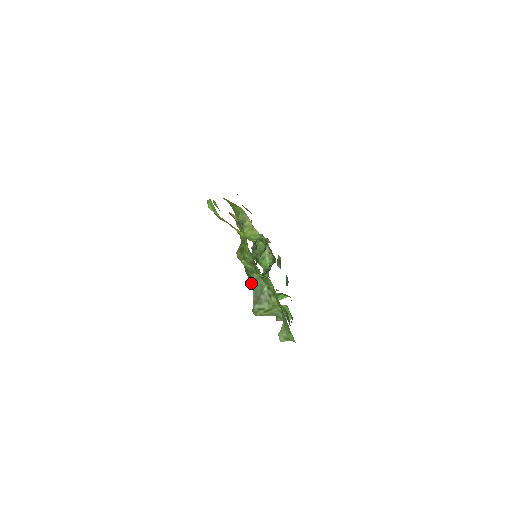
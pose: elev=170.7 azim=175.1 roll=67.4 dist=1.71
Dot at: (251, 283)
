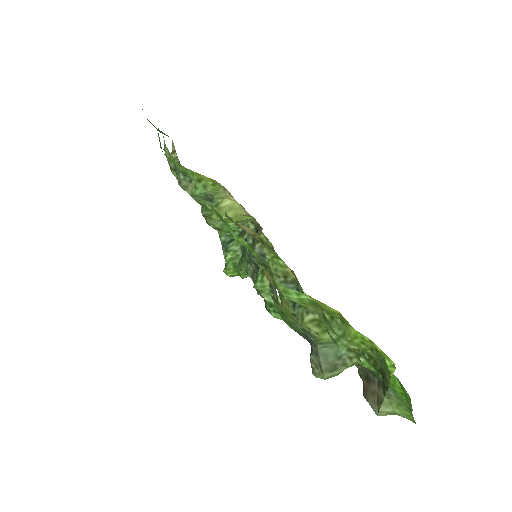
Dot at: (312, 343)
